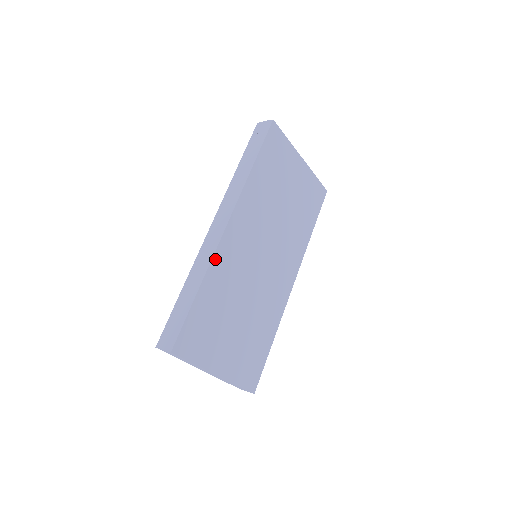
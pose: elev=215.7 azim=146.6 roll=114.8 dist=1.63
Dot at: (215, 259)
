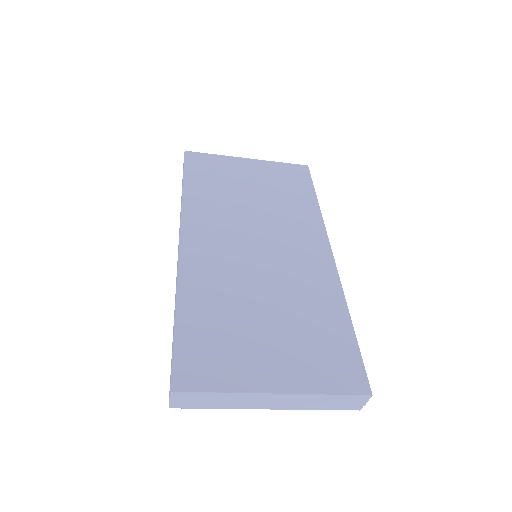
Dot at: (182, 275)
